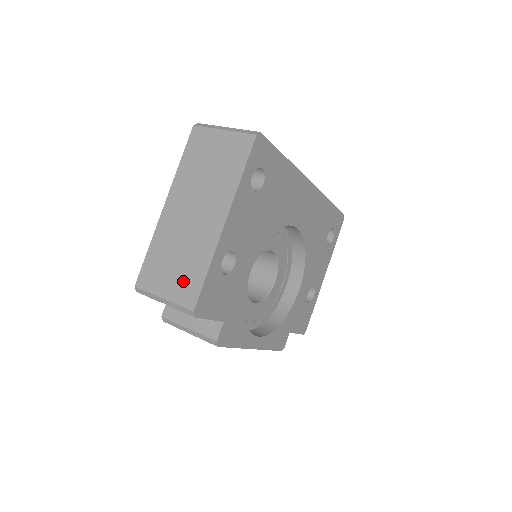
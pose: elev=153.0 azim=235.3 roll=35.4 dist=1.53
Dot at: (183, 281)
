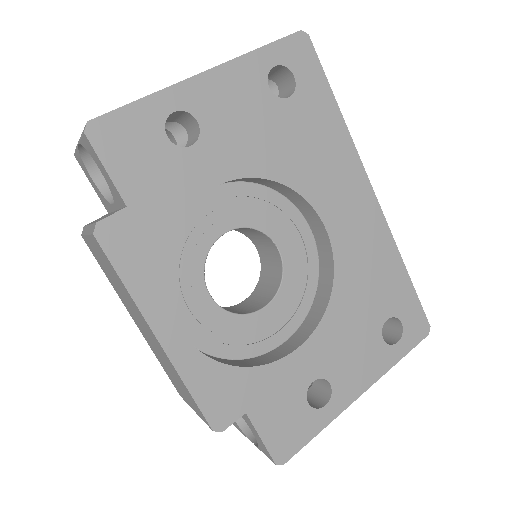
Dot at: occluded
